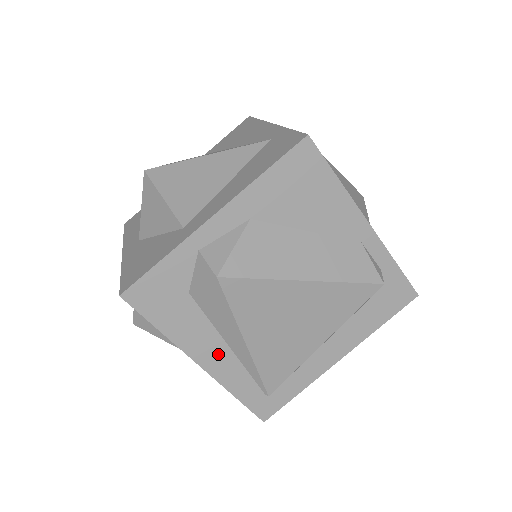
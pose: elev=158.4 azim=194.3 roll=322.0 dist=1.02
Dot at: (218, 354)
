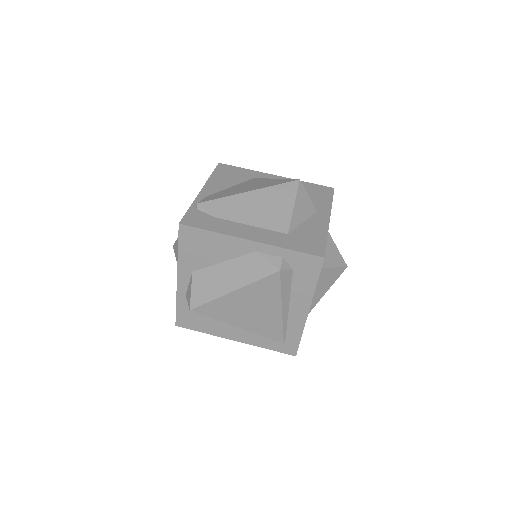
Dot at: (238, 333)
